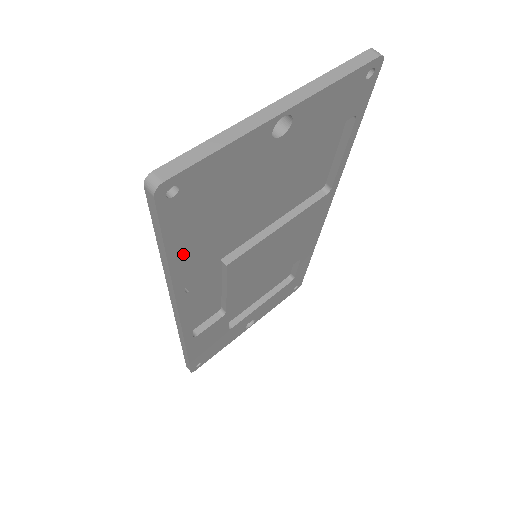
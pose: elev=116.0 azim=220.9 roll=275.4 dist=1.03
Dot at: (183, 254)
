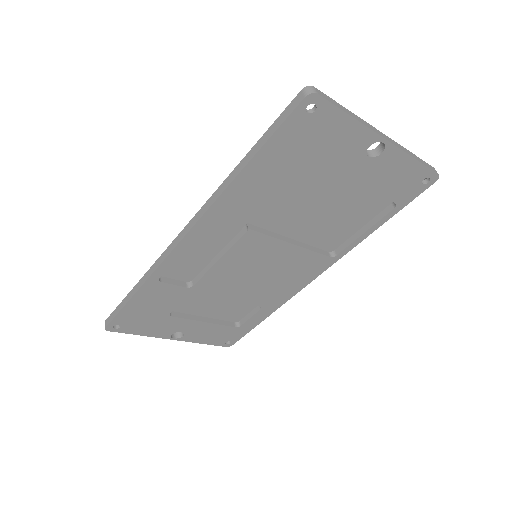
Dot at: (248, 179)
